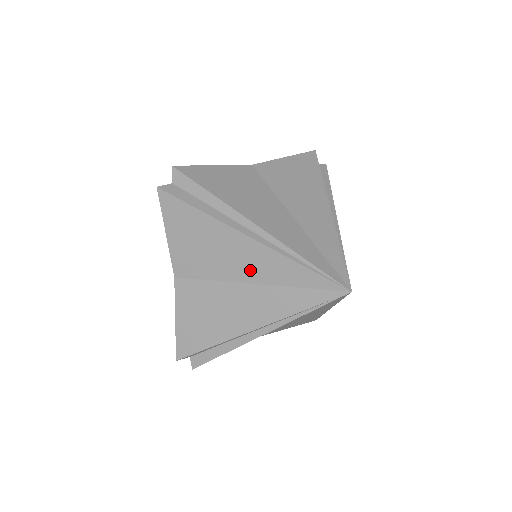
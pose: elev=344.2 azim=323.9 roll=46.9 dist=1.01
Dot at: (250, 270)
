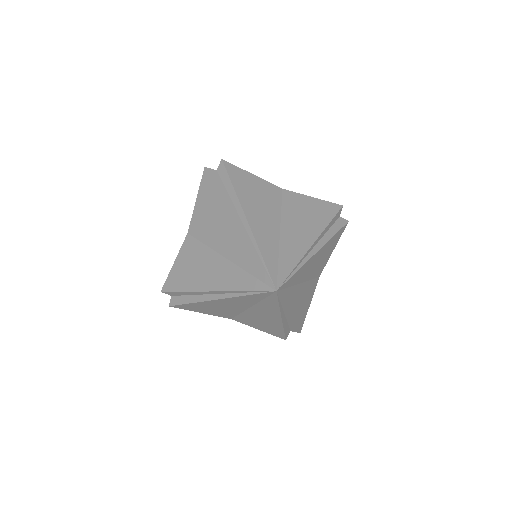
Dot at: (228, 247)
